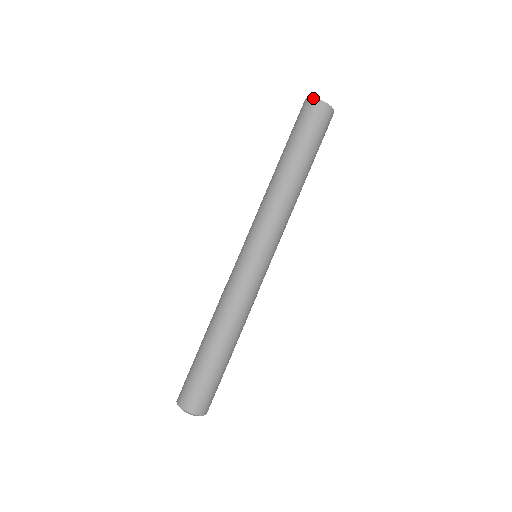
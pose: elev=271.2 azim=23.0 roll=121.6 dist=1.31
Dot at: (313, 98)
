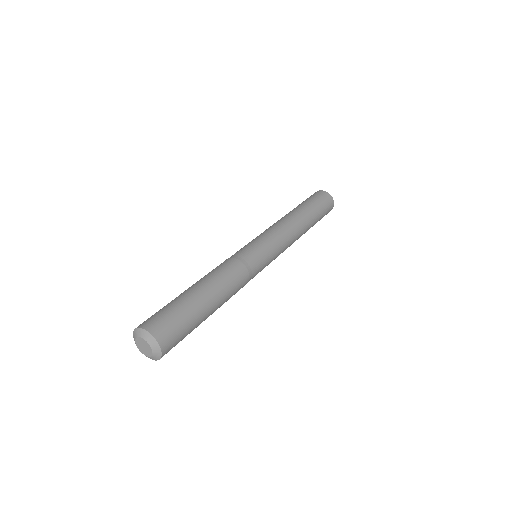
Dot at: occluded
